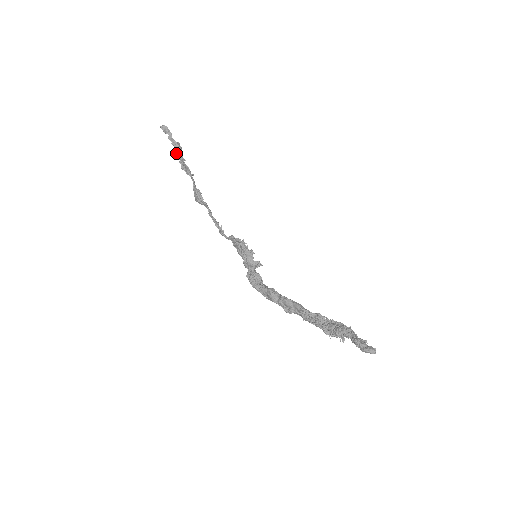
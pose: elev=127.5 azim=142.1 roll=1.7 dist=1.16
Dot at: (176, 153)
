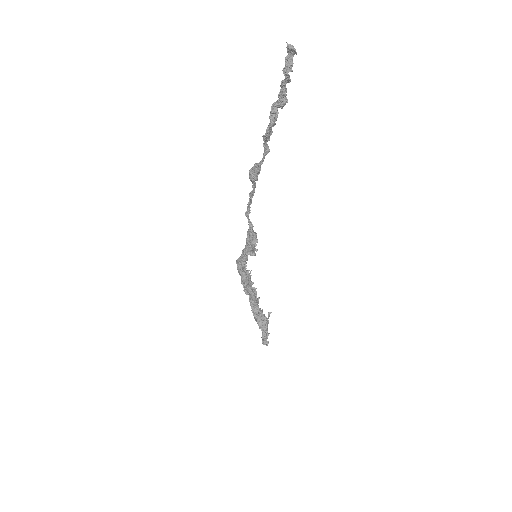
Dot at: (273, 110)
